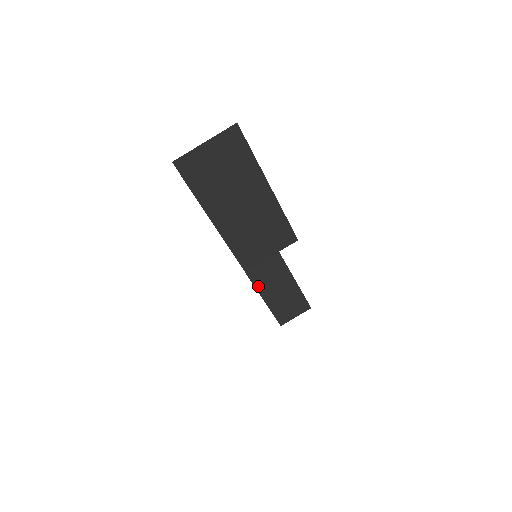
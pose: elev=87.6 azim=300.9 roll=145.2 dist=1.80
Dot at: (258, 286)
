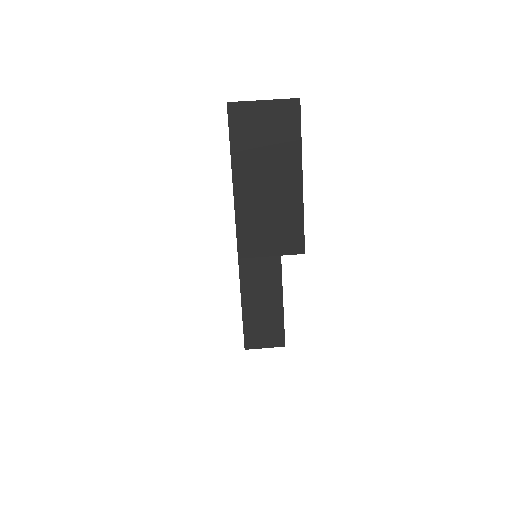
Dot at: (243, 284)
